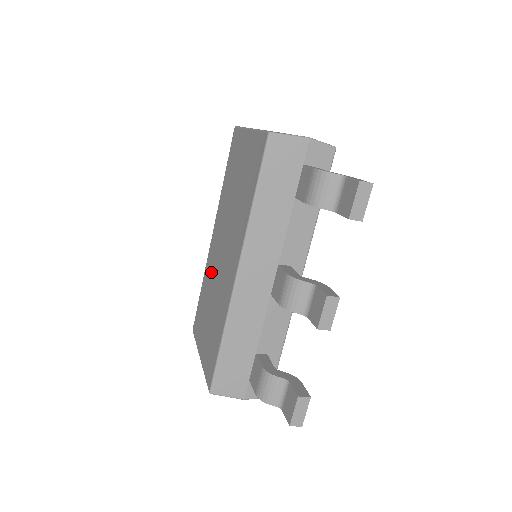
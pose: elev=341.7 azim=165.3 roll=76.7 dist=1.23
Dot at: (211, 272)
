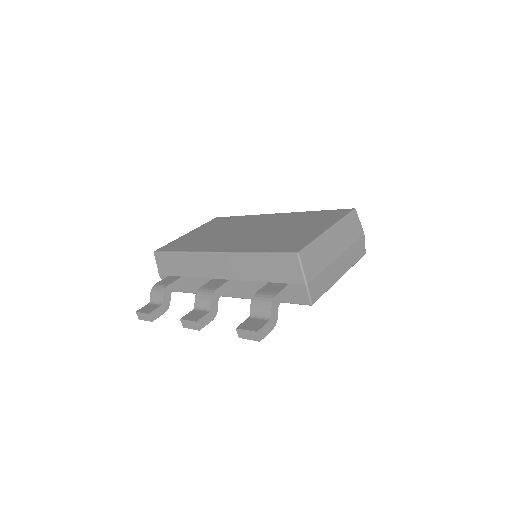
Dot at: (243, 223)
